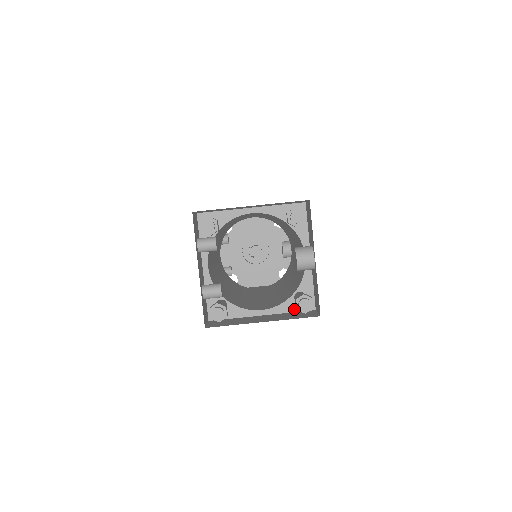
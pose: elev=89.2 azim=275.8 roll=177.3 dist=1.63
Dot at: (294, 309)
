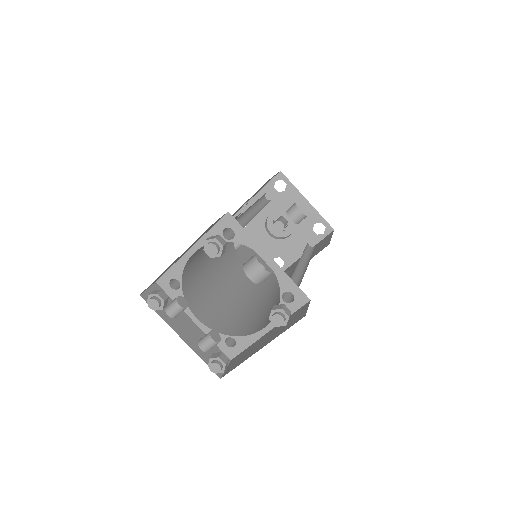
Dot at: (291, 311)
